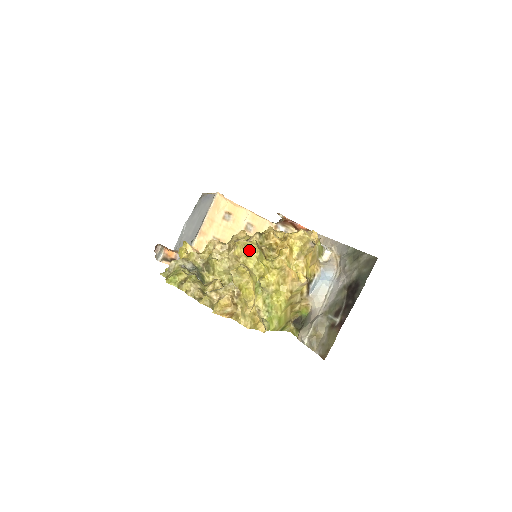
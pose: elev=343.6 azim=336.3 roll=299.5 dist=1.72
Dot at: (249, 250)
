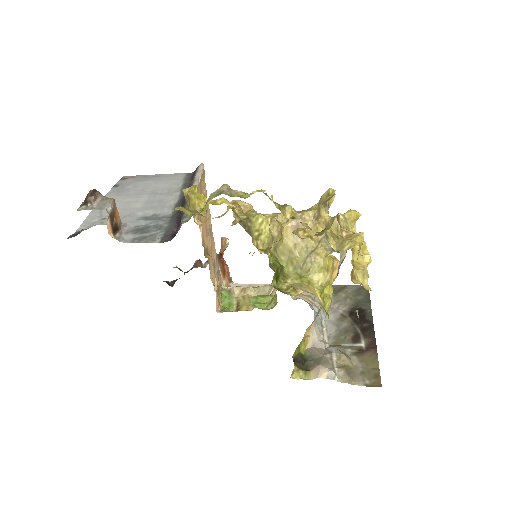
Dot at: occluded
